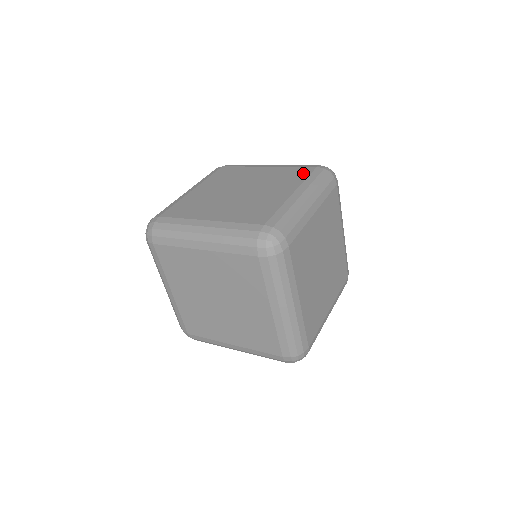
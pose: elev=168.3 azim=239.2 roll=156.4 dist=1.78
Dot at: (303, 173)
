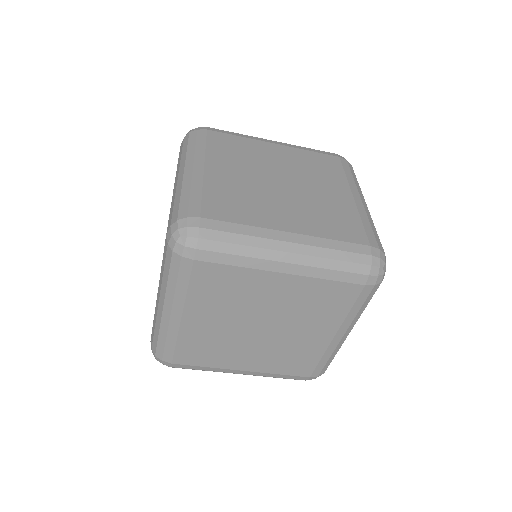
Dot at: occluded
